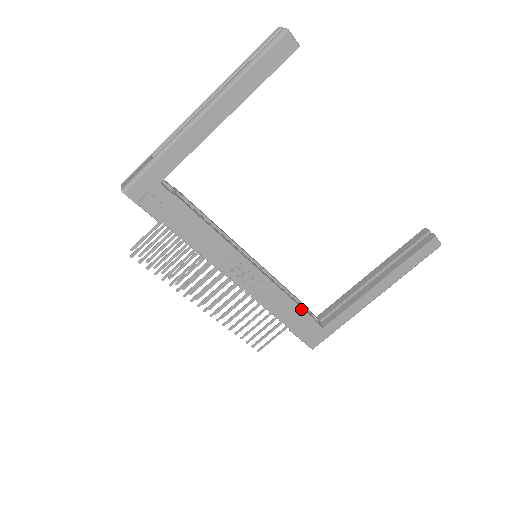
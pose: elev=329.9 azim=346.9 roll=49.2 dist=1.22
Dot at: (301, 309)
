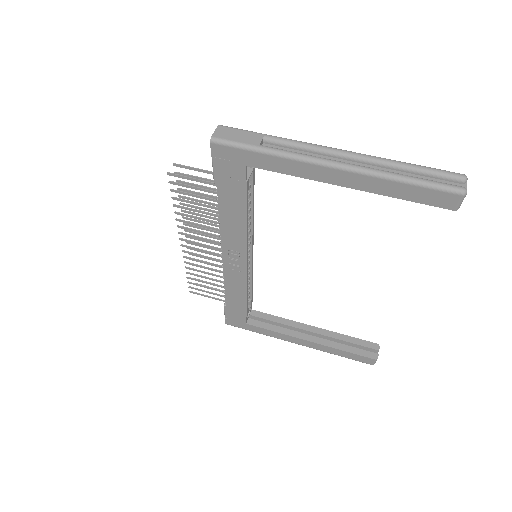
Dot at: (246, 305)
